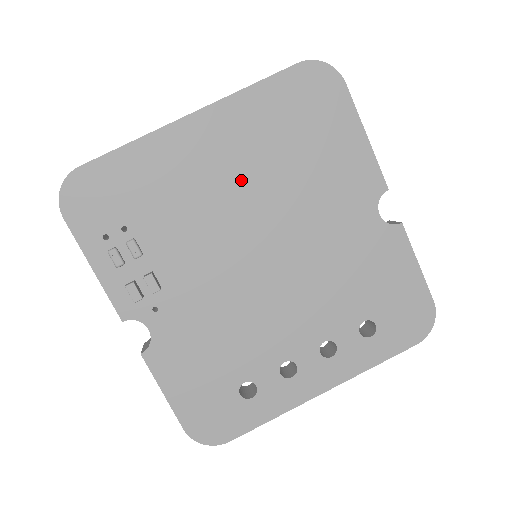
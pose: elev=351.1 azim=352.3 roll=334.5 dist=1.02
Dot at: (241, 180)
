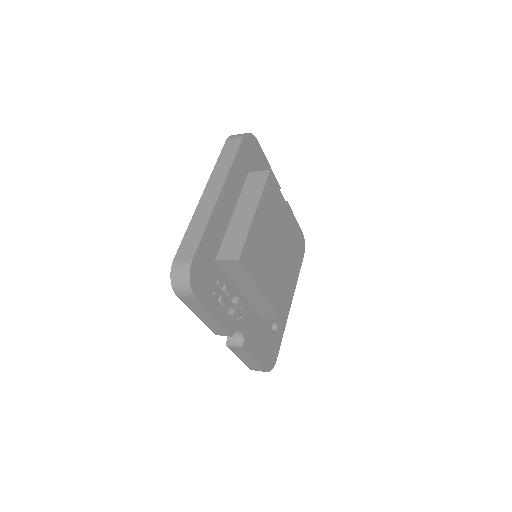
Dot at: (266, 219)
